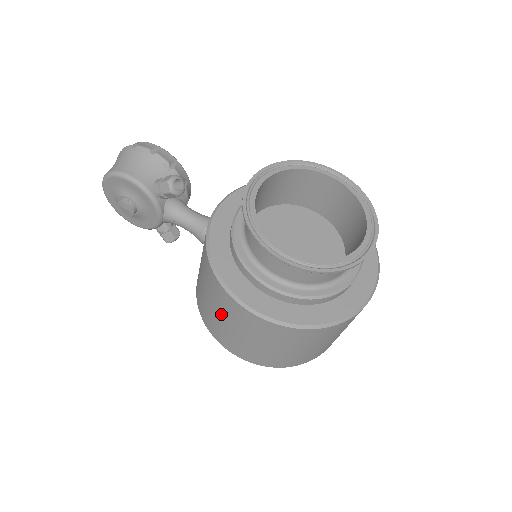
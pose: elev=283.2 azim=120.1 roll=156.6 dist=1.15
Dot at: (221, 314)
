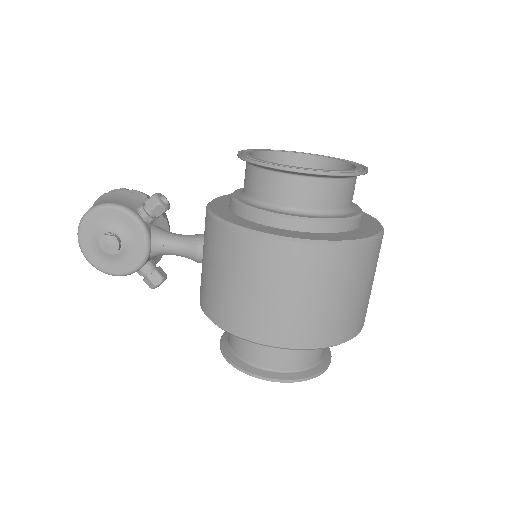
Dot at: (249, 281)
